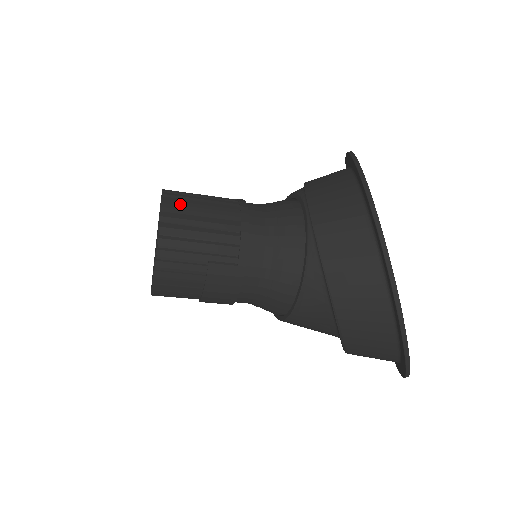
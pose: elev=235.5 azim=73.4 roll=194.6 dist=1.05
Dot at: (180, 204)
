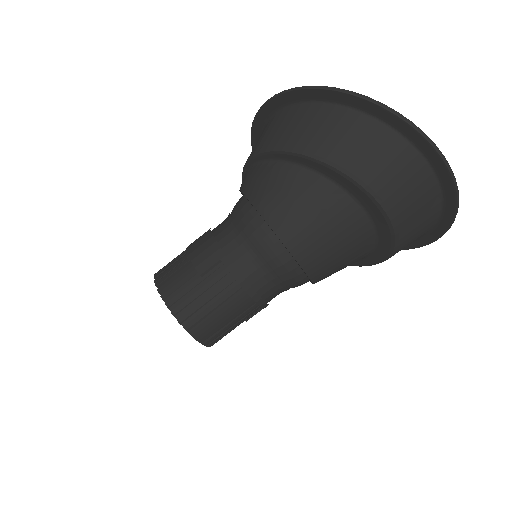
Dot at: occluded
